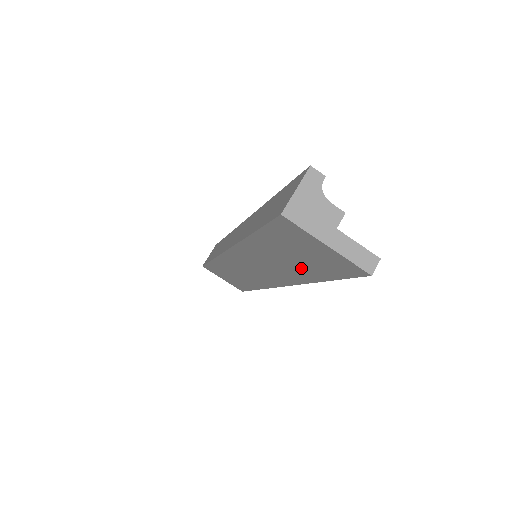
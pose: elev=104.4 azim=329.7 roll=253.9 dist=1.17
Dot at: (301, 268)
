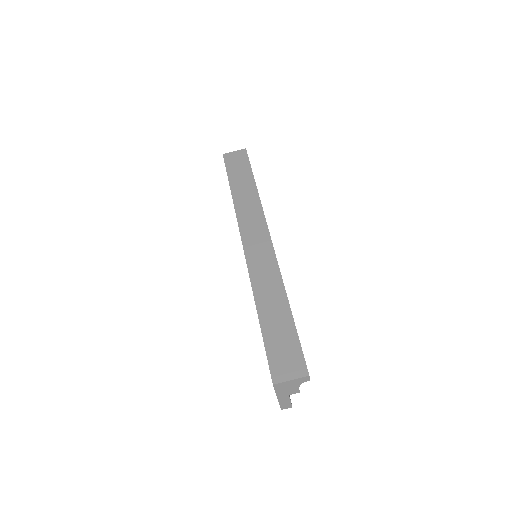
Dot at: occluded
